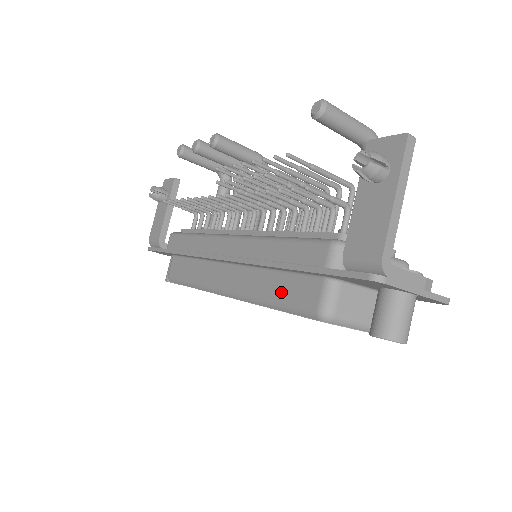
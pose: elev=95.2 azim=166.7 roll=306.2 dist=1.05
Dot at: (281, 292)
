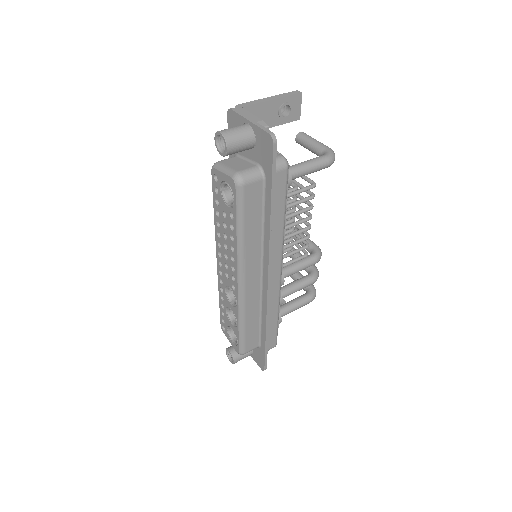
Dot at: occluded
